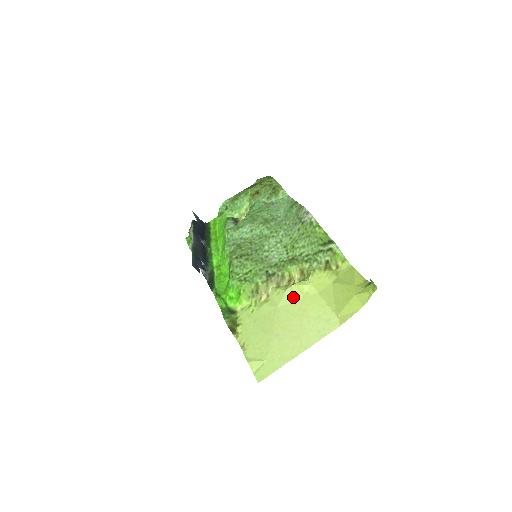
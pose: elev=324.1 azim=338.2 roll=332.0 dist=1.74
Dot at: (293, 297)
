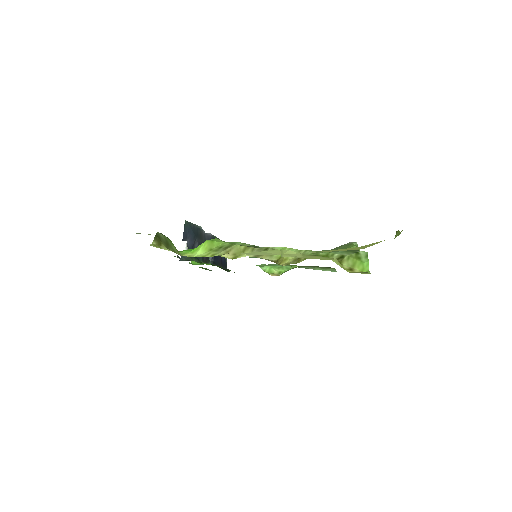
Dot at: (265, 253)
